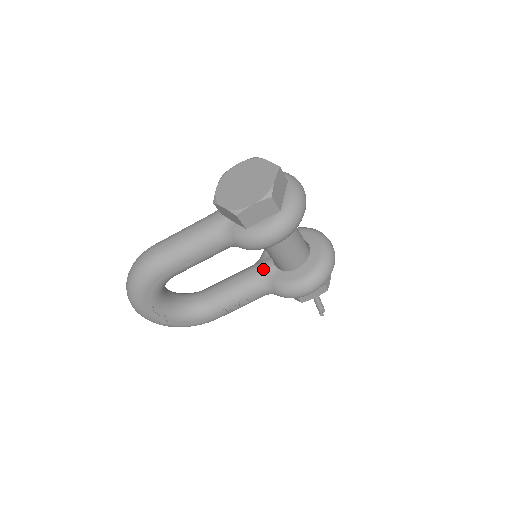
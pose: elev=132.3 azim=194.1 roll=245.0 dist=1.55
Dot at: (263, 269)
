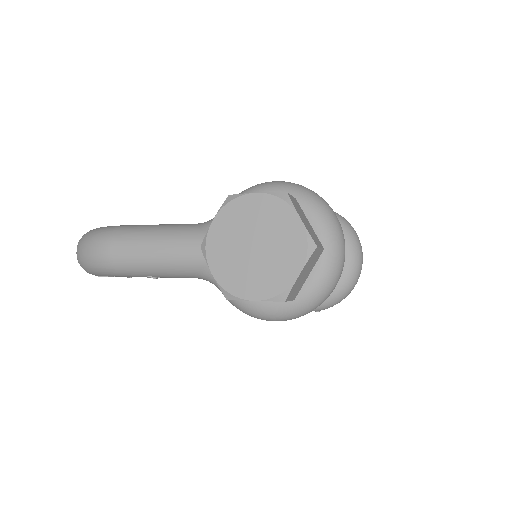
Dot at: occluded
